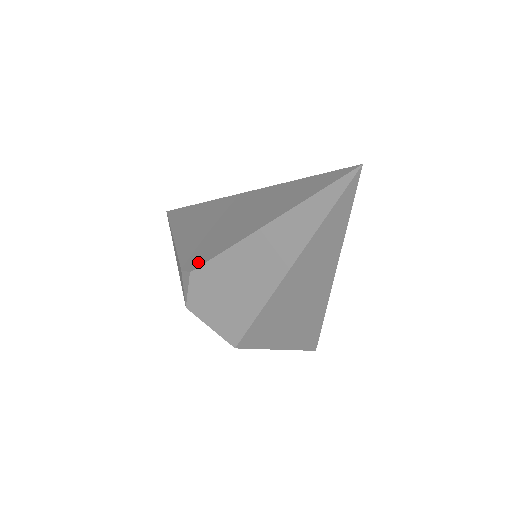
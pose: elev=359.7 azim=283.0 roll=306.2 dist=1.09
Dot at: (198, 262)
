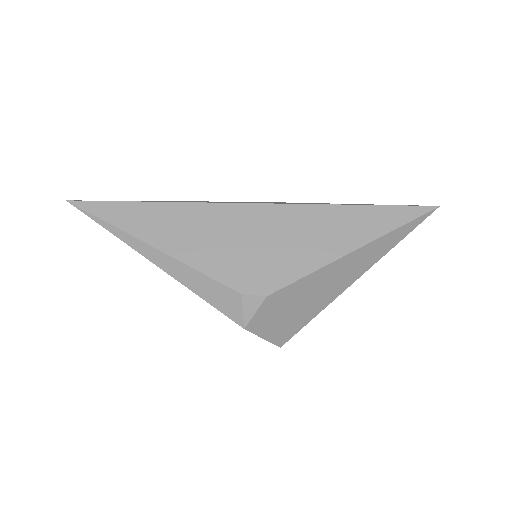
Dot at: (273, 284)
